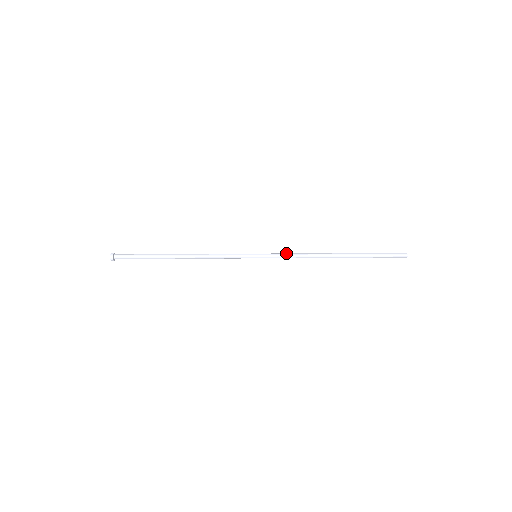
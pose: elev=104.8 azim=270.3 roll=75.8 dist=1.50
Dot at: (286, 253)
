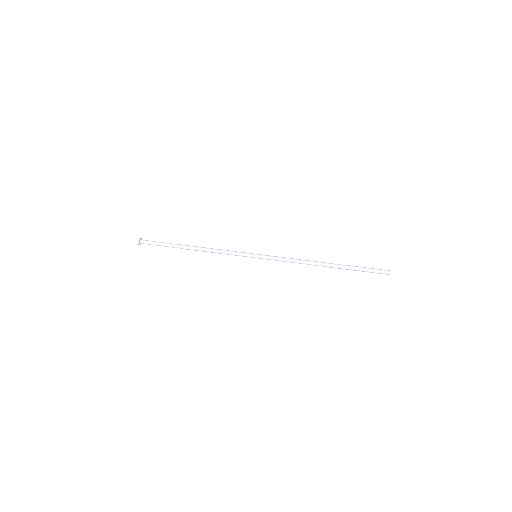
Dot at: (282, 259)
